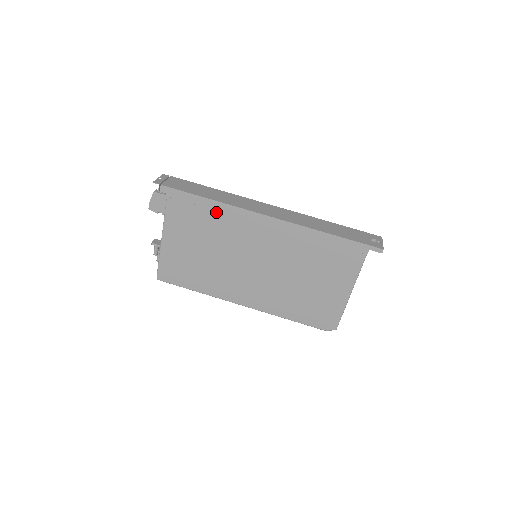
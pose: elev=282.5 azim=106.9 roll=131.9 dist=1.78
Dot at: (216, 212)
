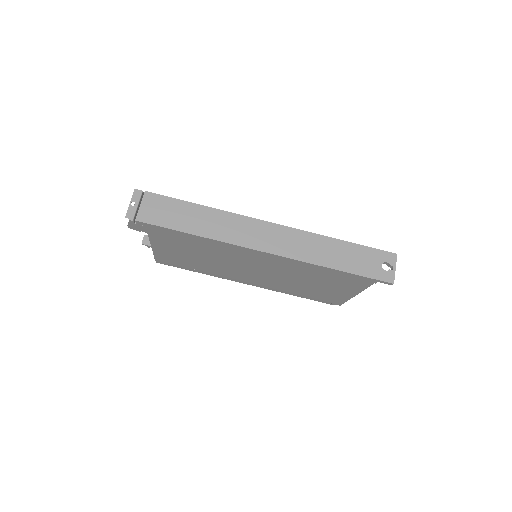
Dot at: (205, 242)
